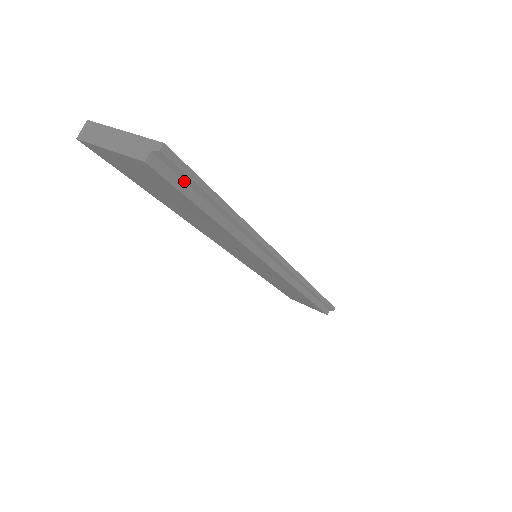
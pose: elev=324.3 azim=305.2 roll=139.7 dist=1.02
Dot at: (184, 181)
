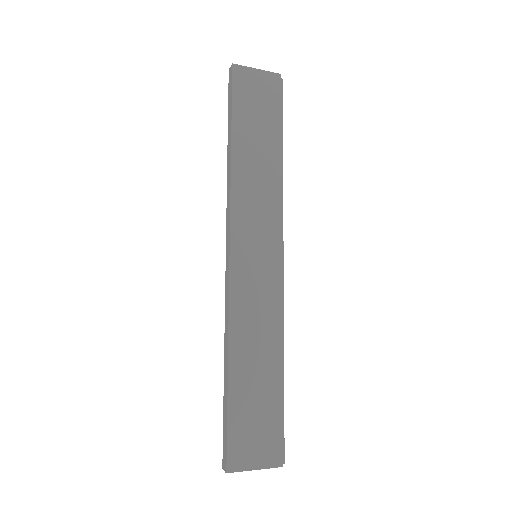
Dot at: (279, 105)
